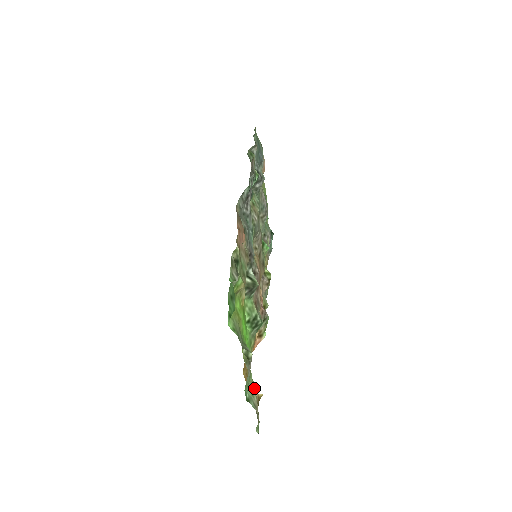
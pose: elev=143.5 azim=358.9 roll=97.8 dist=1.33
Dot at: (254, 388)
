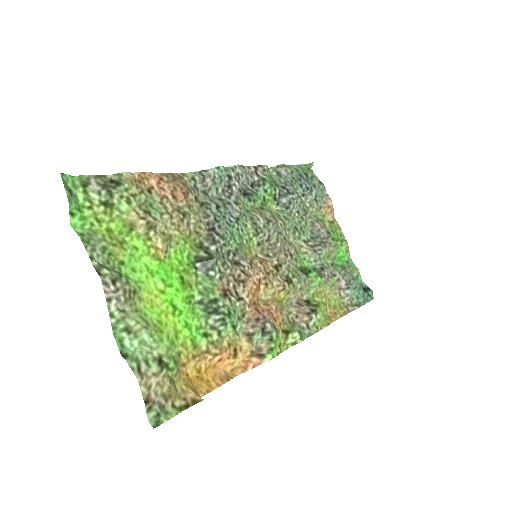
Dot at: (163, 363)
